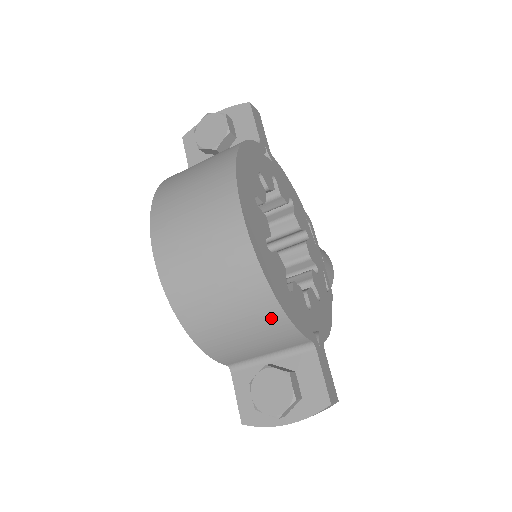
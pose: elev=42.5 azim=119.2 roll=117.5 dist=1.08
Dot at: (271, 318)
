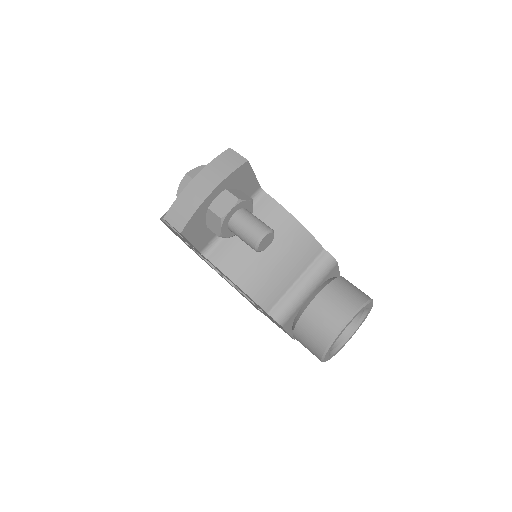
Dot at: occluded
